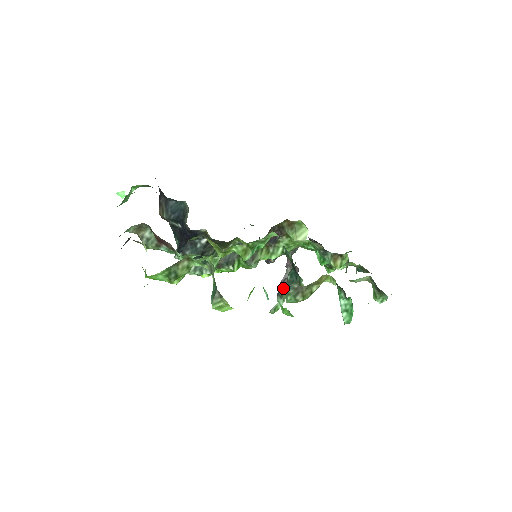
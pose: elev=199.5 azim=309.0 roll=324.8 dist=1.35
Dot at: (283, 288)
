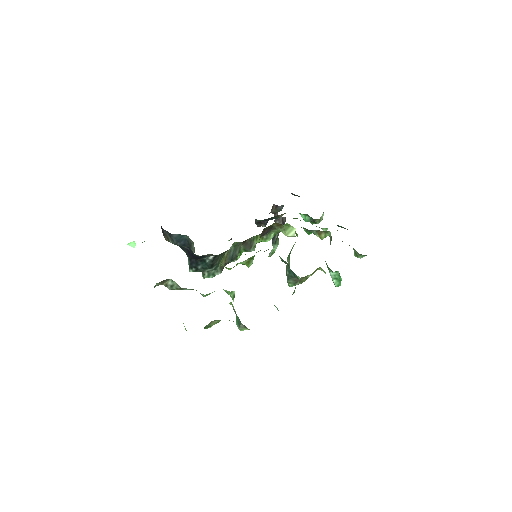
Dot at: (276, 237)
